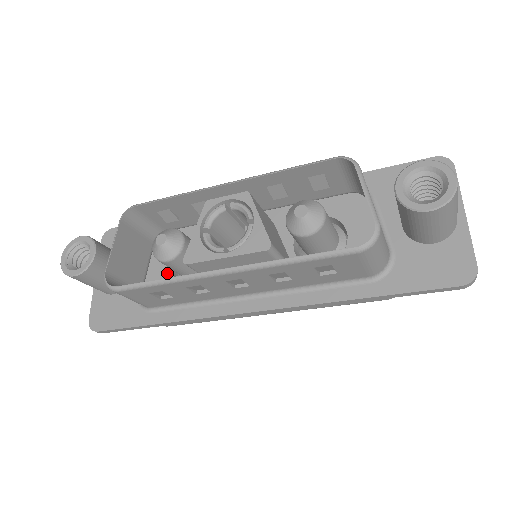
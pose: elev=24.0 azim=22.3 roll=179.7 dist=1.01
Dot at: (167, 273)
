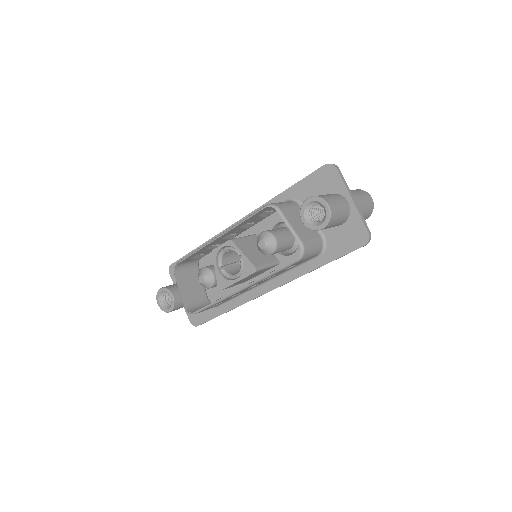
Dot at: occluded
